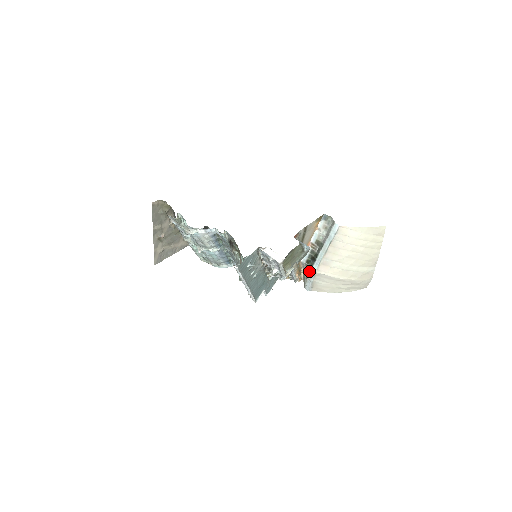
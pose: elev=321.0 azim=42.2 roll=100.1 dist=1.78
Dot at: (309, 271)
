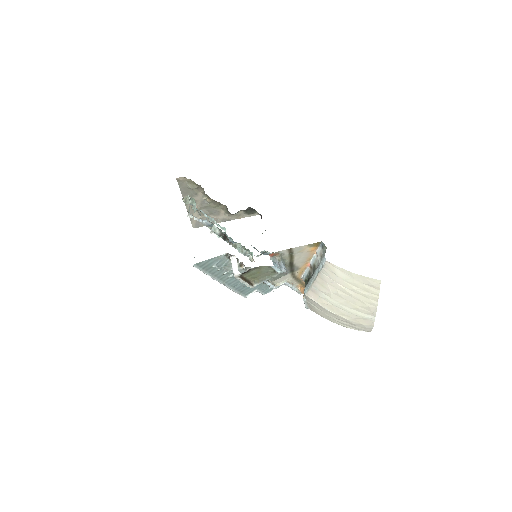
Dot at: occluded
